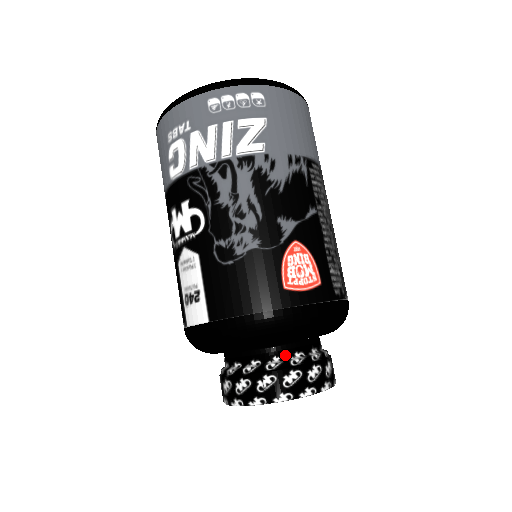
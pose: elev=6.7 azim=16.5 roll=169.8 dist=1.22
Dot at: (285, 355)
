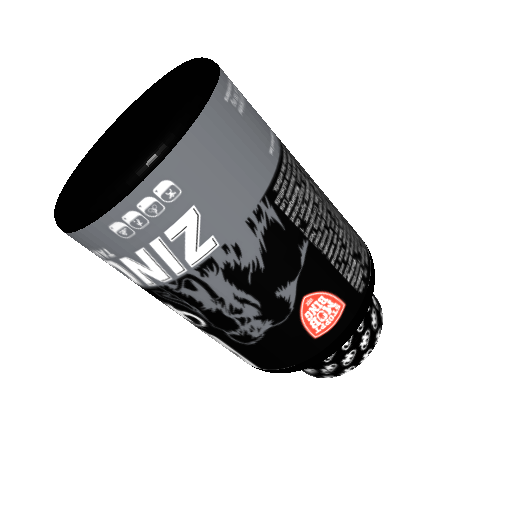
Dot at: occluded
